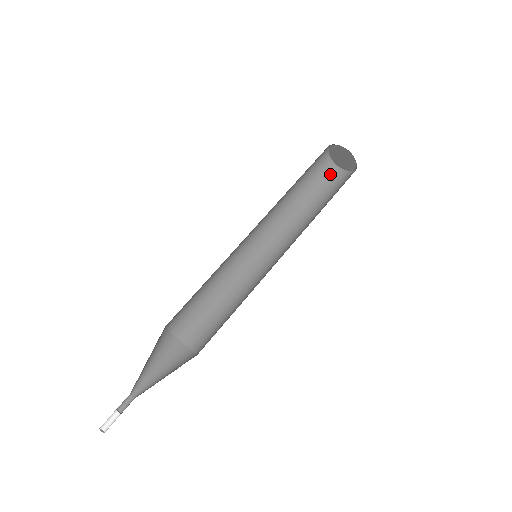
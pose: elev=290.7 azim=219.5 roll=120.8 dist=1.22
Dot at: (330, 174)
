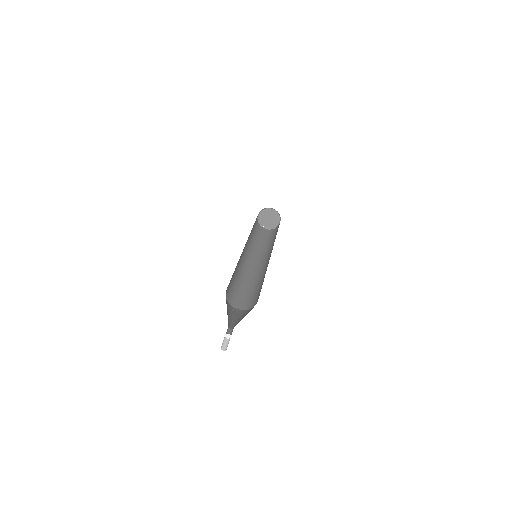
Dot at: occluded
